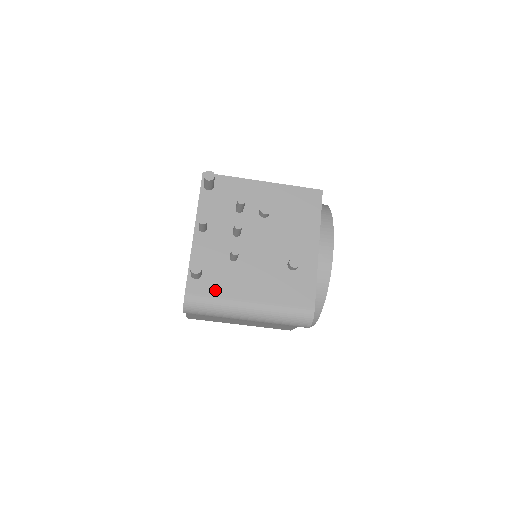
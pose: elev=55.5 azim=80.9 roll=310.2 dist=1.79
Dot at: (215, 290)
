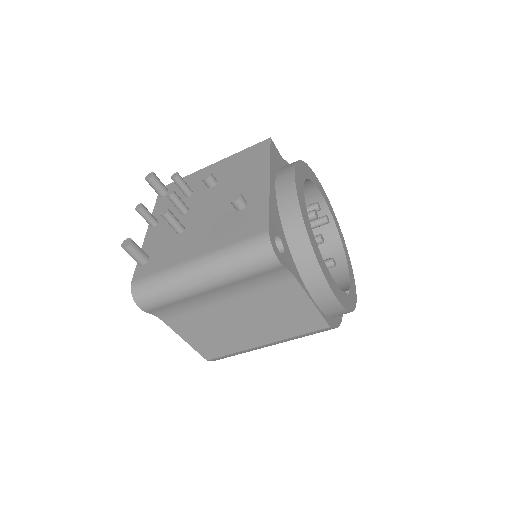
Dot at: (160, 265)
